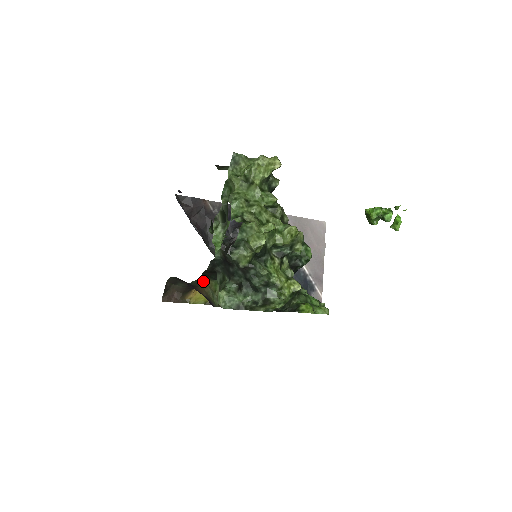
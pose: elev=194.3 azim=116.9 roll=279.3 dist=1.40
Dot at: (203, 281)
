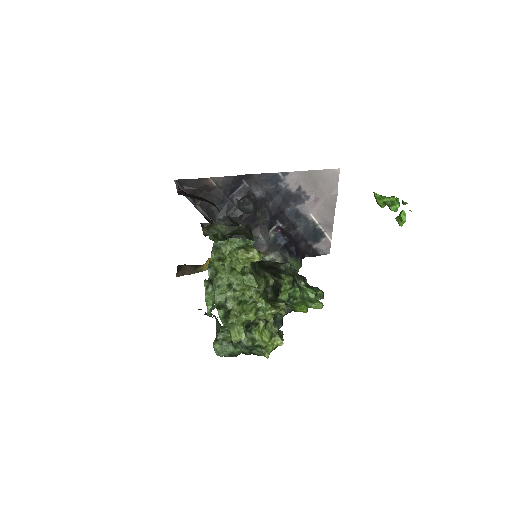
Dot at: occluded
